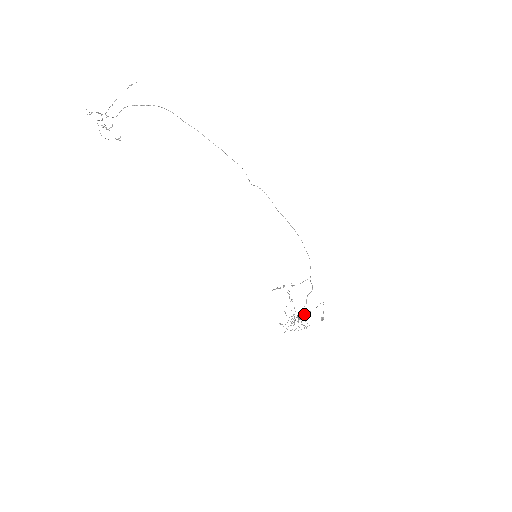
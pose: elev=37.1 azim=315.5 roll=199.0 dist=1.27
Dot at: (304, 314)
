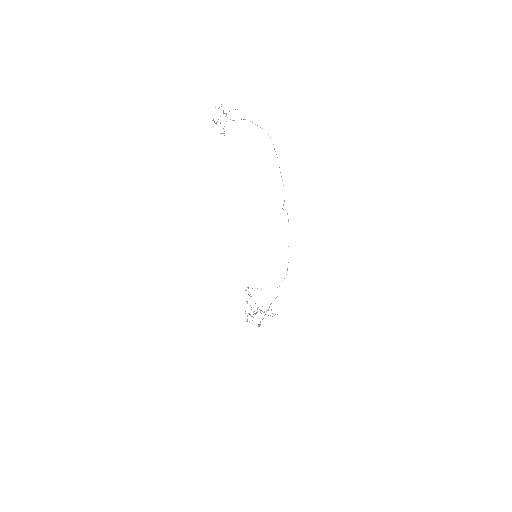
Dot at: occluded
